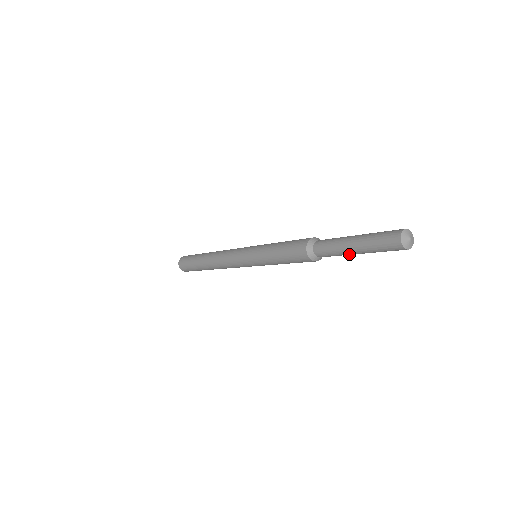
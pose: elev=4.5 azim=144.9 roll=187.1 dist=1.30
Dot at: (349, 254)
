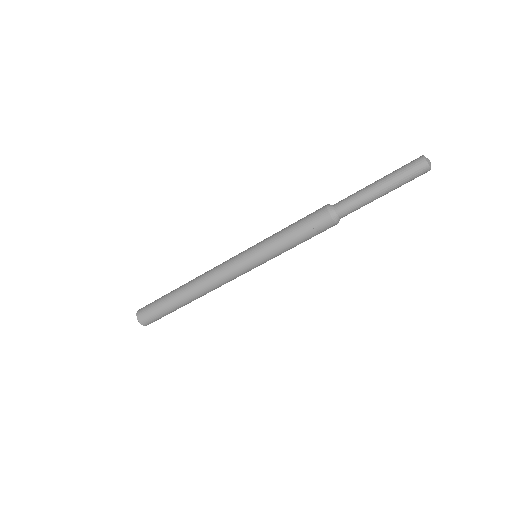
Dot at: (371, 195)
